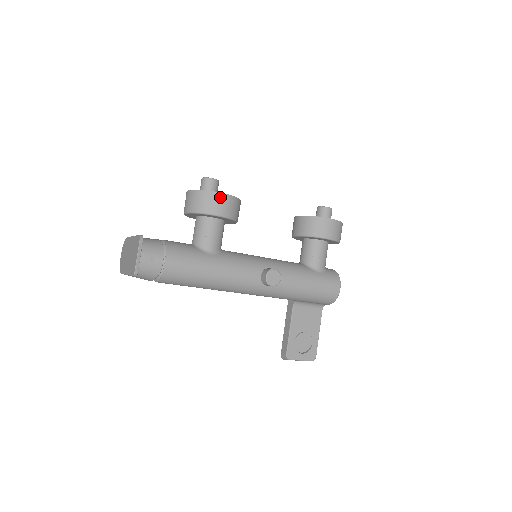
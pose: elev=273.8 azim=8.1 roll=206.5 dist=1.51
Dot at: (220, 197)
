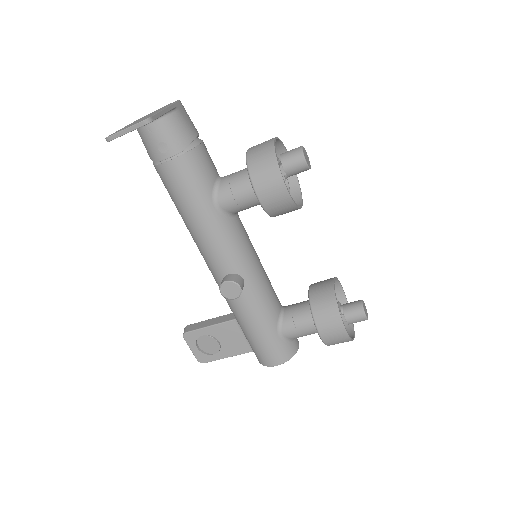
Dot at: (278, 183)
